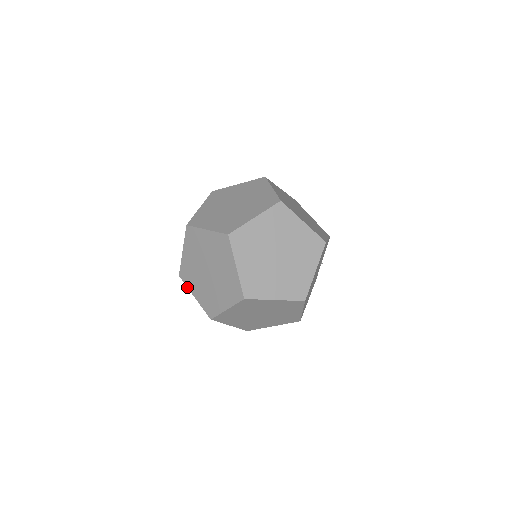
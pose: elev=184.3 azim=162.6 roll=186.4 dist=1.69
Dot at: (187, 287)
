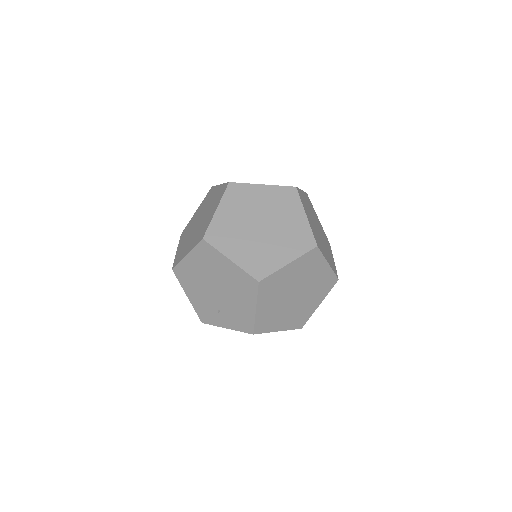
Dot at: (218, 250)
